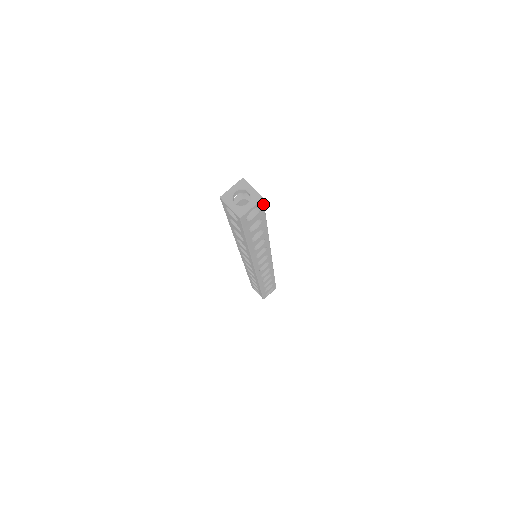
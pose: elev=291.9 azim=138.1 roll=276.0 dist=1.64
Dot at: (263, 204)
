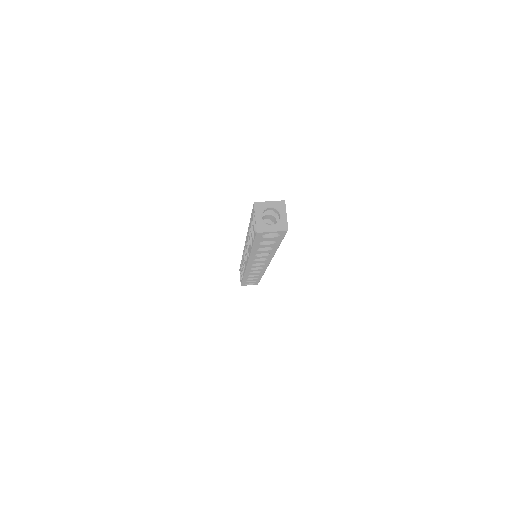
Dot at: occluded
